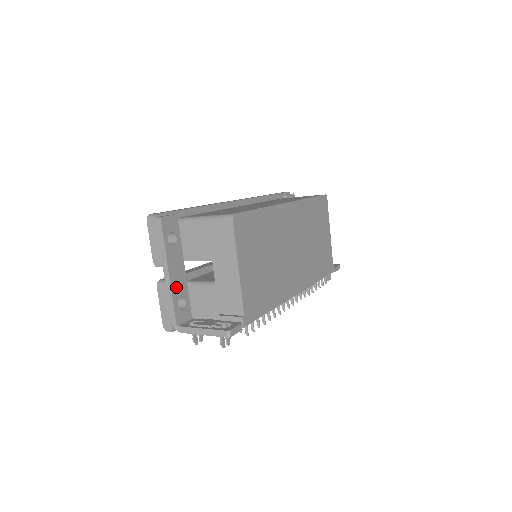
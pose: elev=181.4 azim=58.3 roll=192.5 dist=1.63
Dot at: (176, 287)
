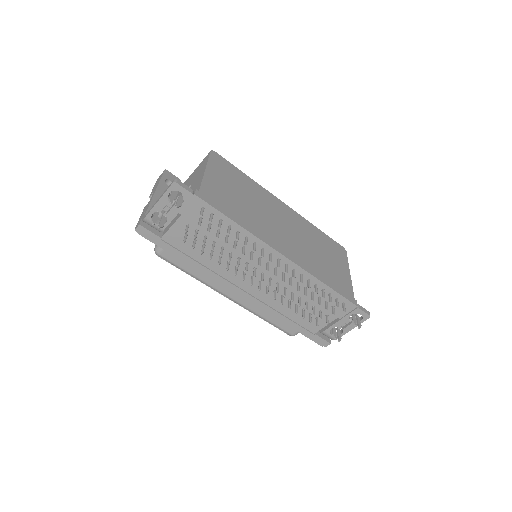
Dot at: occluded
